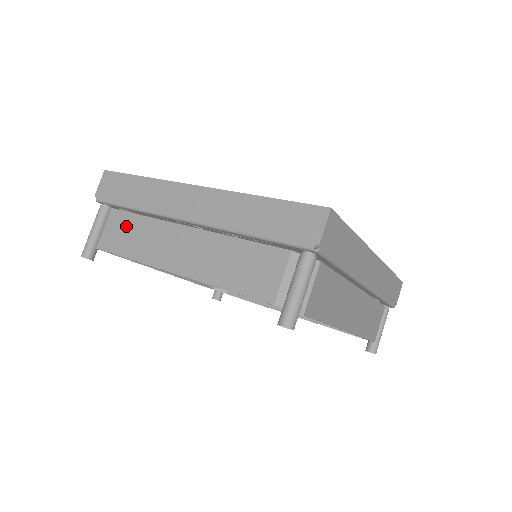
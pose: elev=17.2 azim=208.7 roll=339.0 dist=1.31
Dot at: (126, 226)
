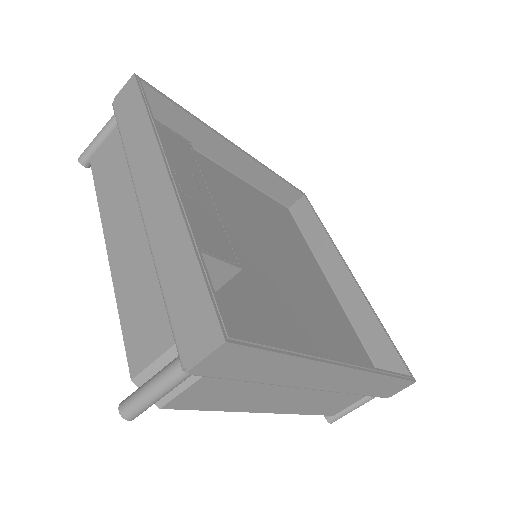
Dot at: (114, 158)
